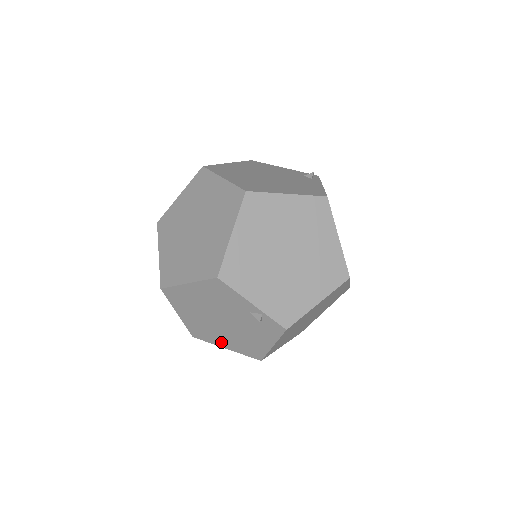
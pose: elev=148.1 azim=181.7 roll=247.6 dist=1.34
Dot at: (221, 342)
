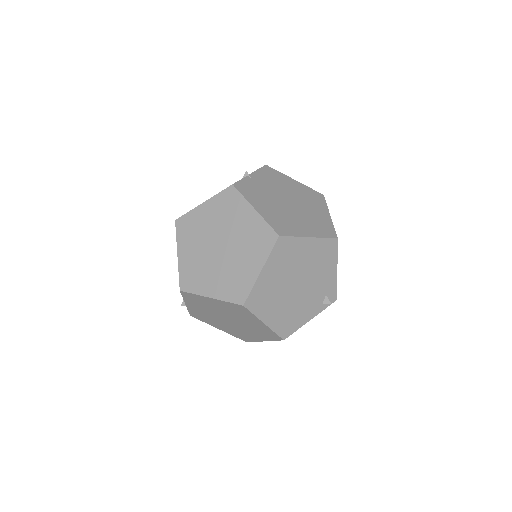
Dot at: occluded
